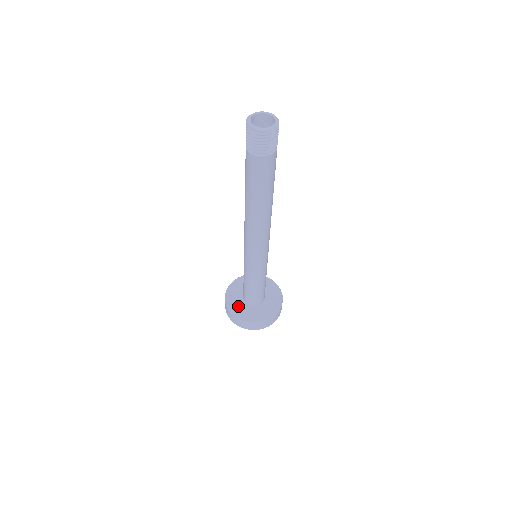
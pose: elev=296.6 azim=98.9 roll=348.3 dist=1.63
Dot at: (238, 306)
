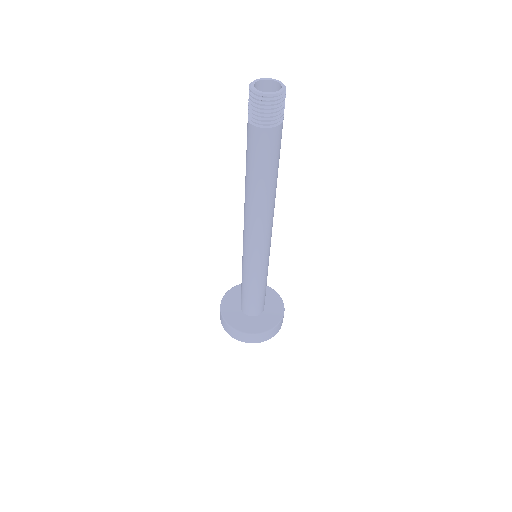
Dot at: (235, 316)
